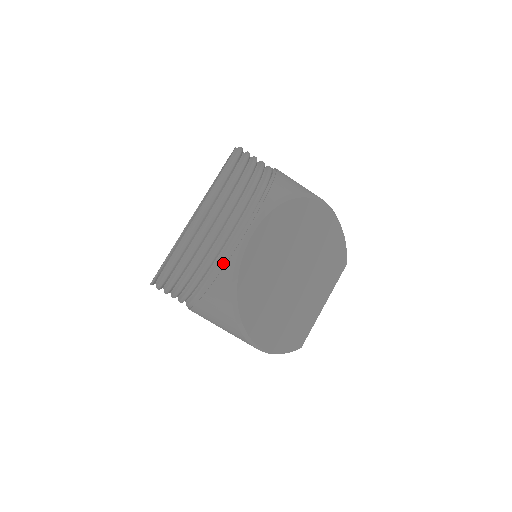
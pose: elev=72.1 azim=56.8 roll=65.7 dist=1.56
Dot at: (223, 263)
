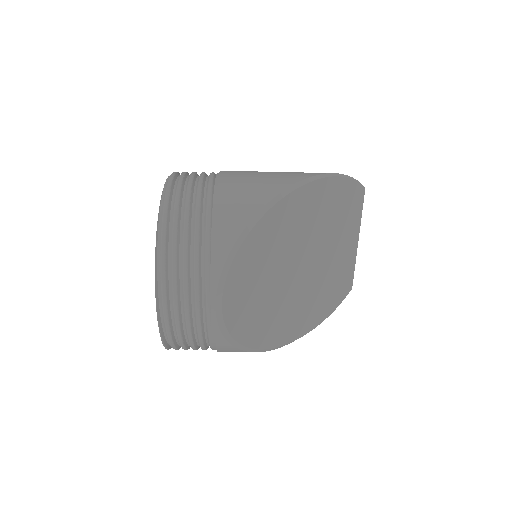
Dot at: (212, 337)
